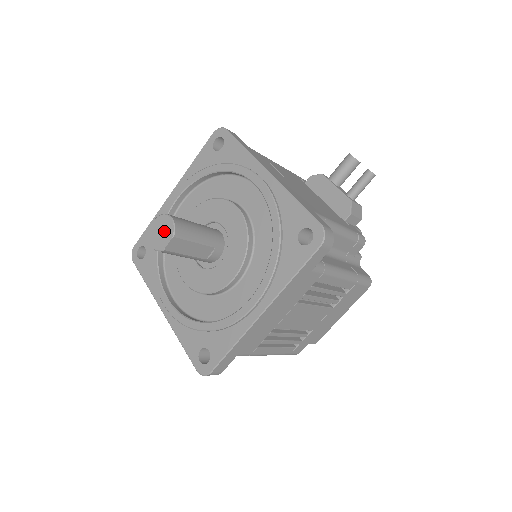
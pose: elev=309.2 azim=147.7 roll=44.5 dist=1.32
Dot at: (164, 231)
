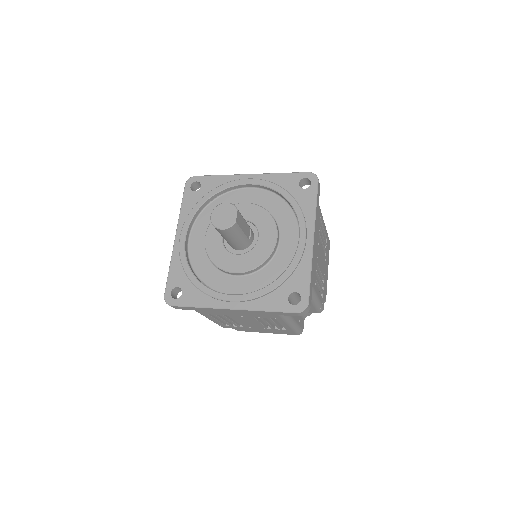
Dot at: (227, 213)
